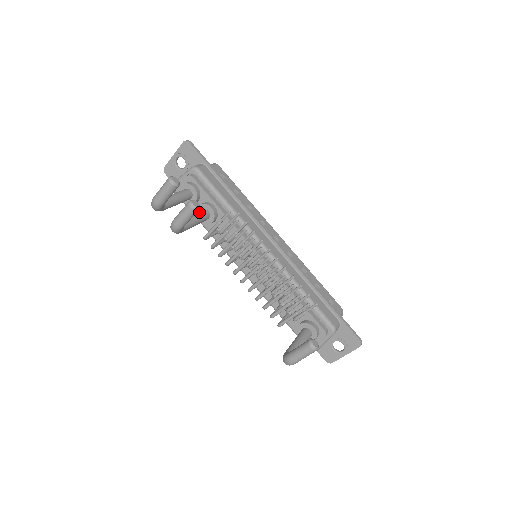
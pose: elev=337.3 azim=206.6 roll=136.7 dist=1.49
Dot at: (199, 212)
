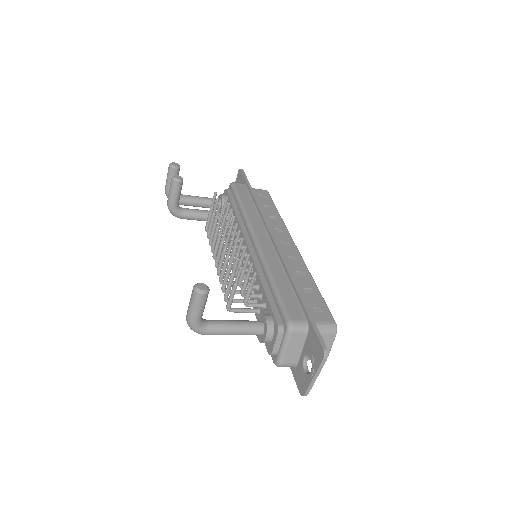
Dot at: occluded
